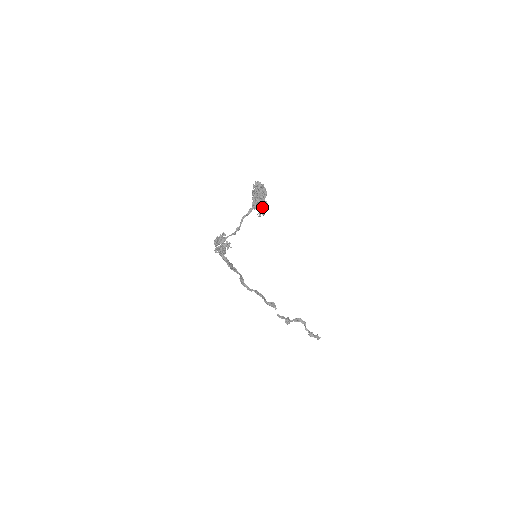
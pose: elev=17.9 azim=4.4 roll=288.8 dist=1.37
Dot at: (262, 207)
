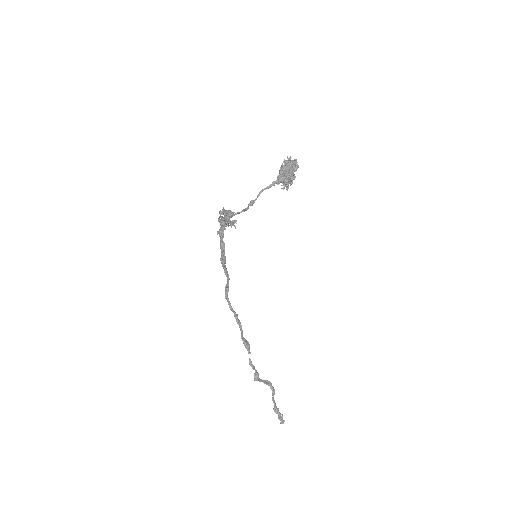
Dot at: (289, 178)
